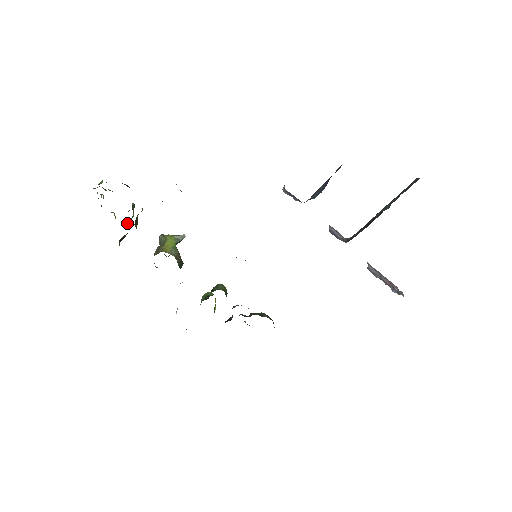
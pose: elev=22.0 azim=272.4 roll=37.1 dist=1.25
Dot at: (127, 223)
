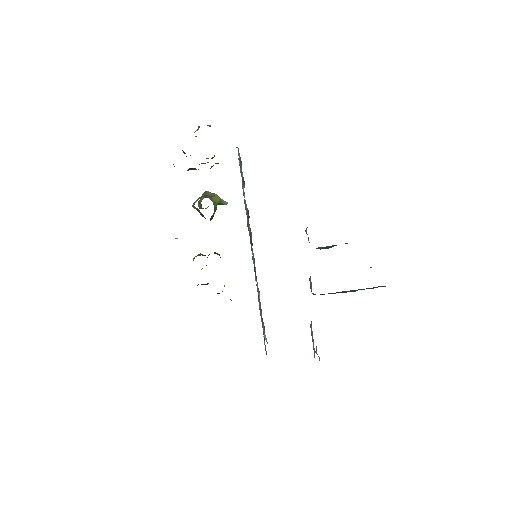
Dot at: occluded
